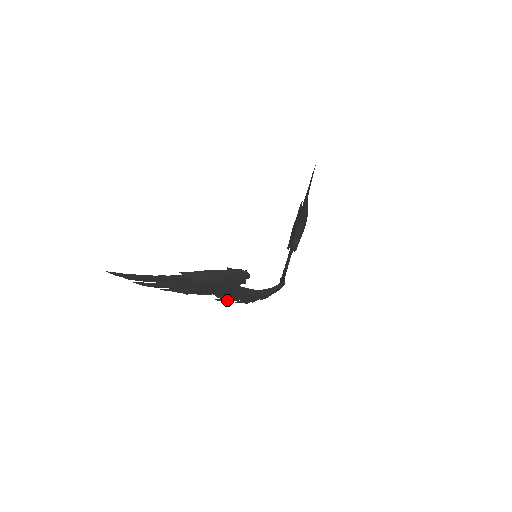
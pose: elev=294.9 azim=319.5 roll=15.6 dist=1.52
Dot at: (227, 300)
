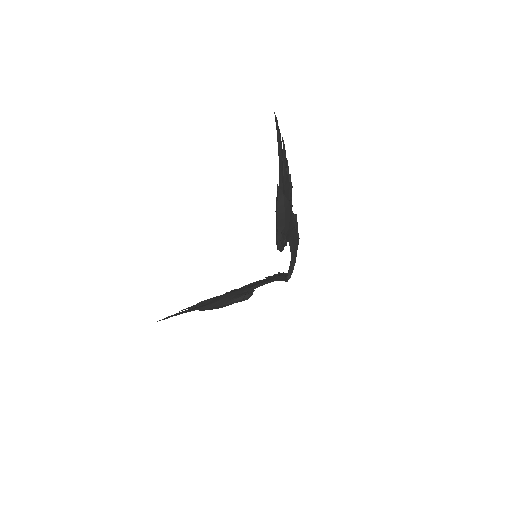
Dot at: occluded
